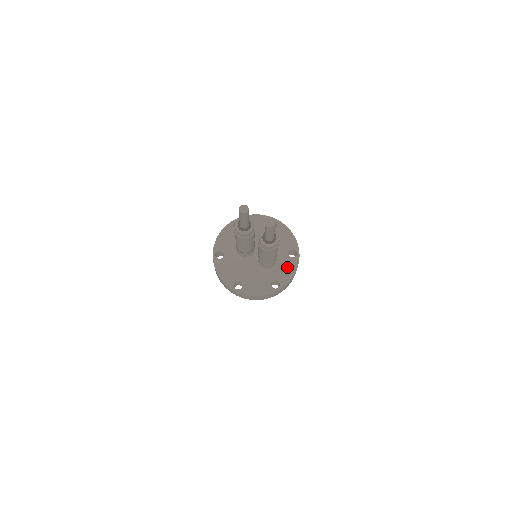
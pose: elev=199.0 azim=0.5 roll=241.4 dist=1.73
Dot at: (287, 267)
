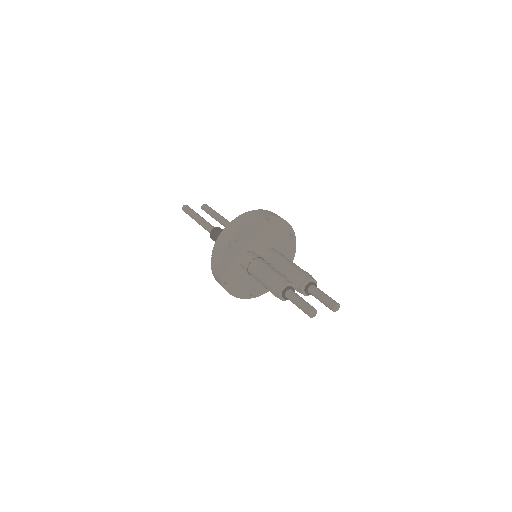
Dot at: (288, 252)
